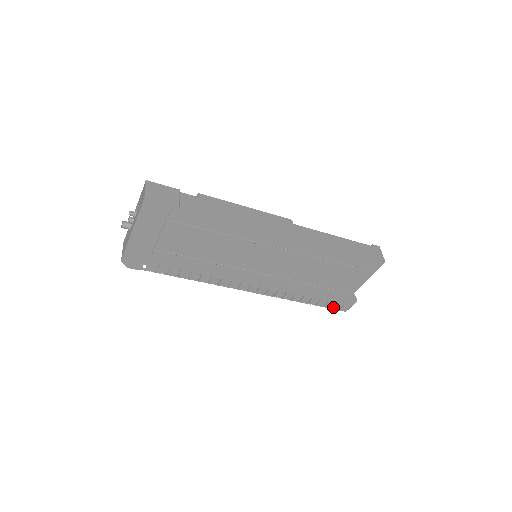
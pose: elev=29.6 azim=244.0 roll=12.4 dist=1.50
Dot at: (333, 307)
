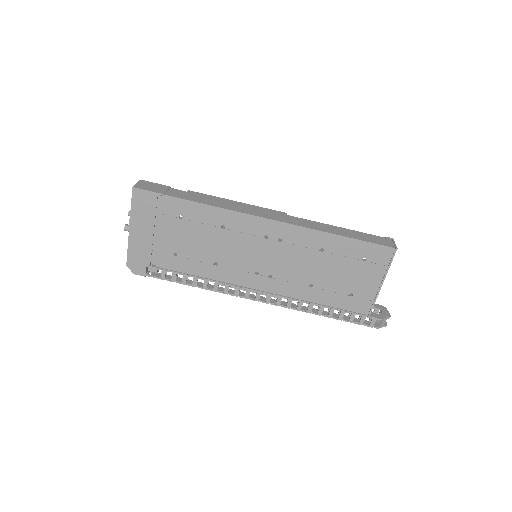
Dot at: (360, 322)
